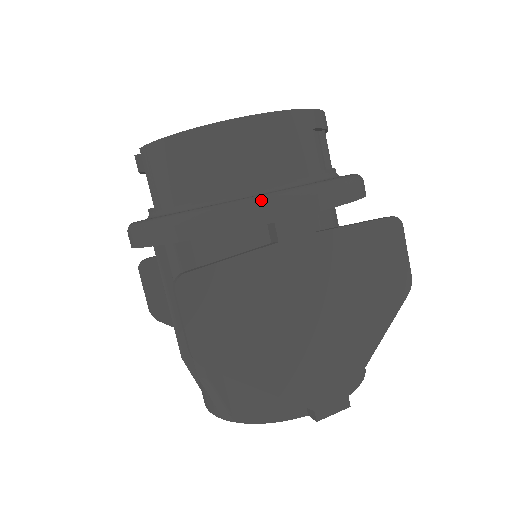
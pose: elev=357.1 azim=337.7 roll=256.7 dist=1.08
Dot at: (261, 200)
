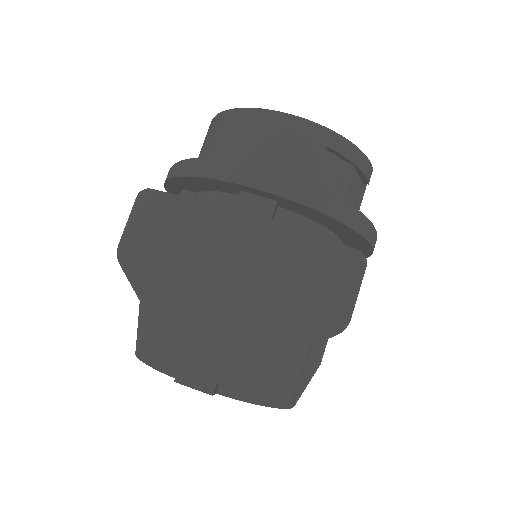
Dot at: (231, 162)
